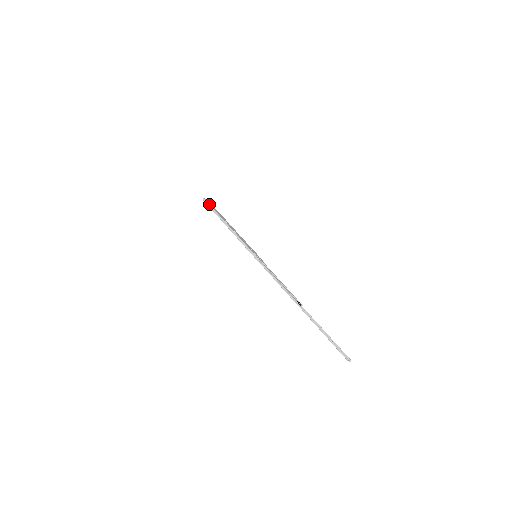
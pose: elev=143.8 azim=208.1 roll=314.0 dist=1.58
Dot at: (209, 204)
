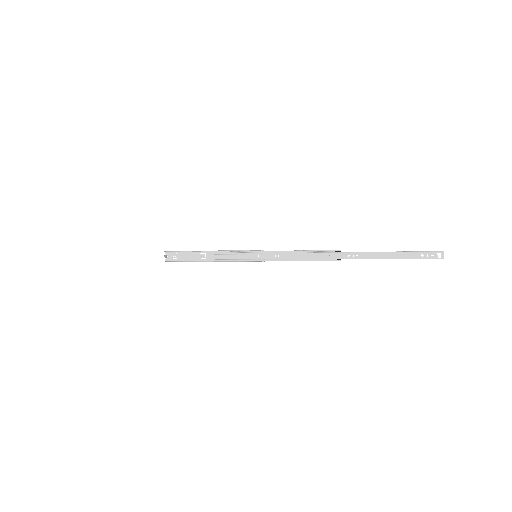
Dot at: (175, 251)
